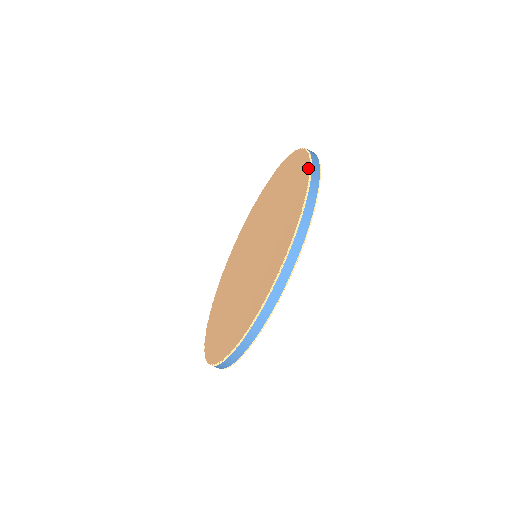
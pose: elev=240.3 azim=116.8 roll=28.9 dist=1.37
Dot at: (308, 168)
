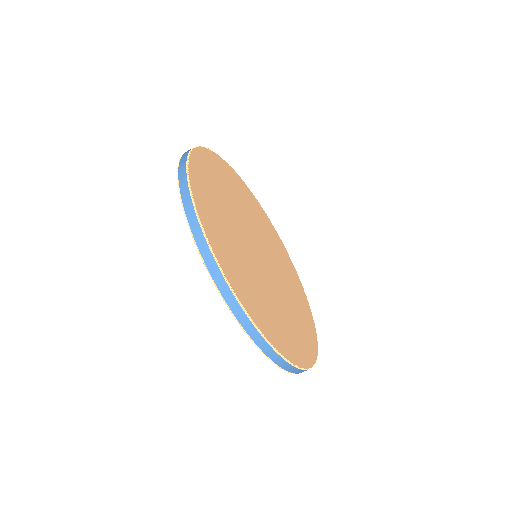
Dot at: occluded
